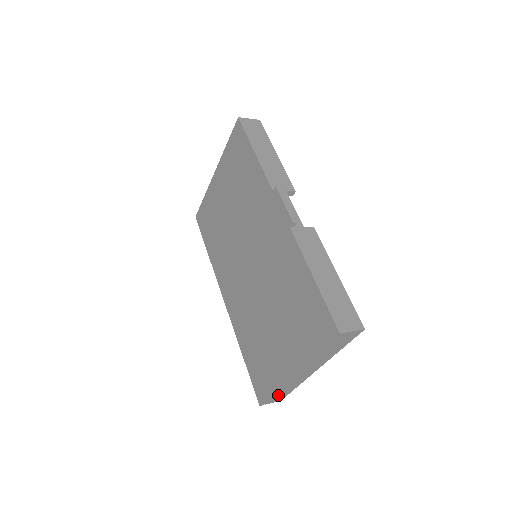
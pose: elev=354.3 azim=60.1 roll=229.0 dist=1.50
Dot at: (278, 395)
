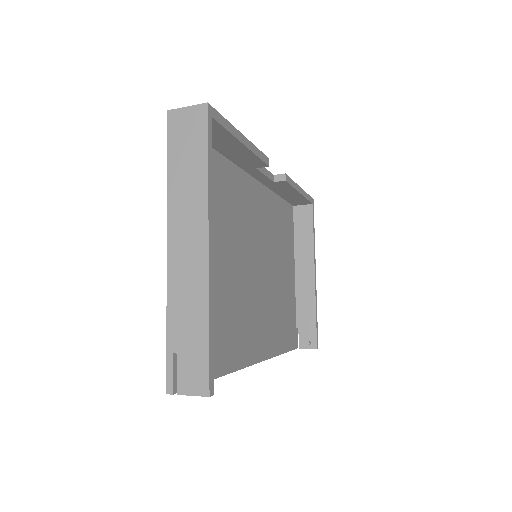
Dot at: (185, 350)
